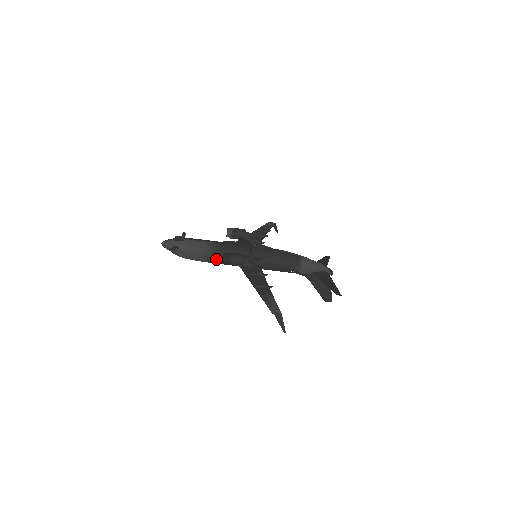
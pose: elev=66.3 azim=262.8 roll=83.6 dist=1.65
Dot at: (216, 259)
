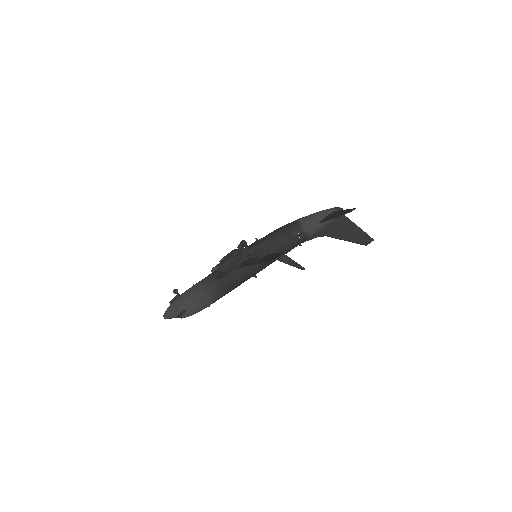
Dot at: (219, 287)
